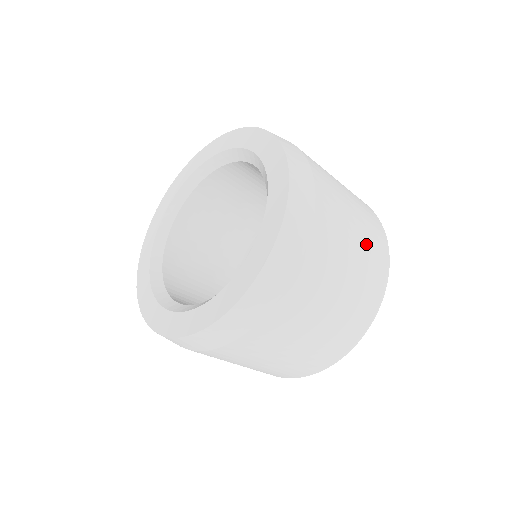
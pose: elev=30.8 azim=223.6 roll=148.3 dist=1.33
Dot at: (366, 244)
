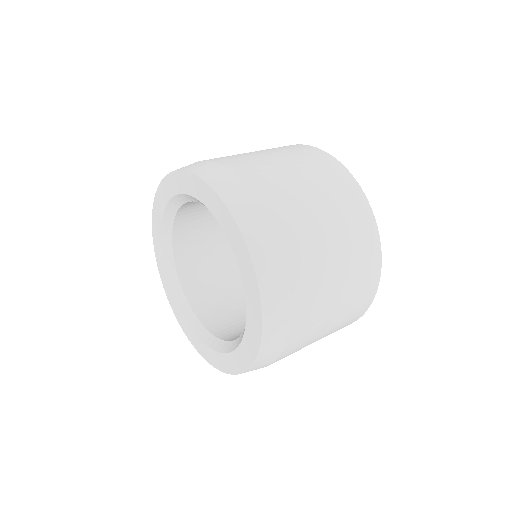
Dot at: occluded
